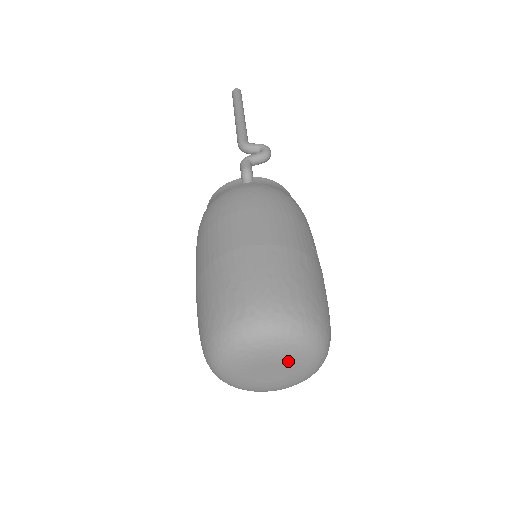
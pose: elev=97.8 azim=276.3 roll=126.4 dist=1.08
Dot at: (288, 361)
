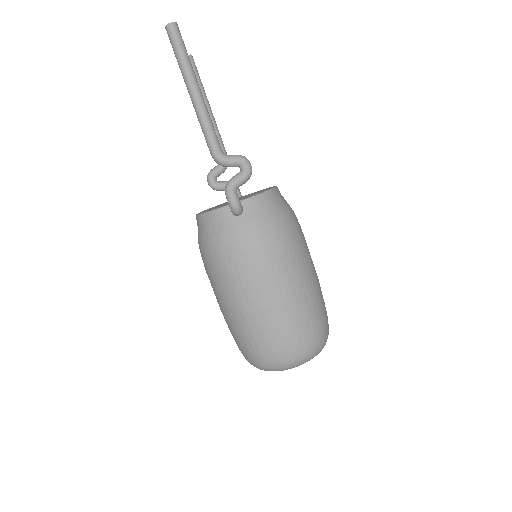
Dot at: occluded
